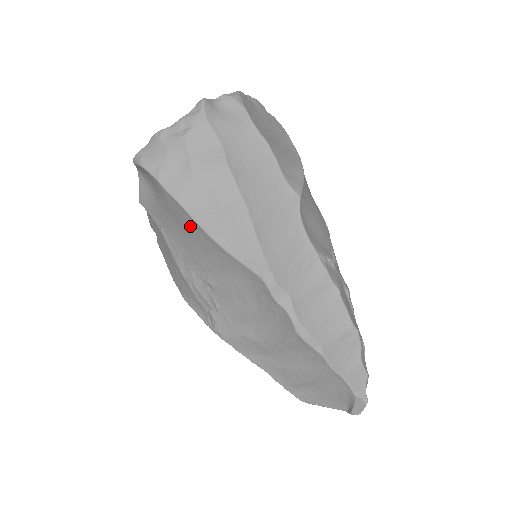
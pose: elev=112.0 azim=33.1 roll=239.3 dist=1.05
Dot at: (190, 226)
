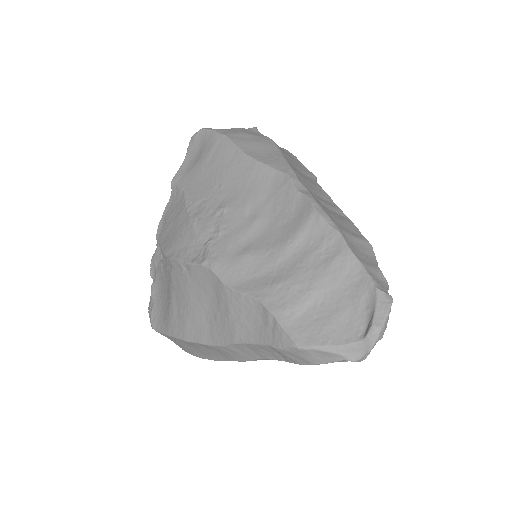
Dot at: (227, 157)
